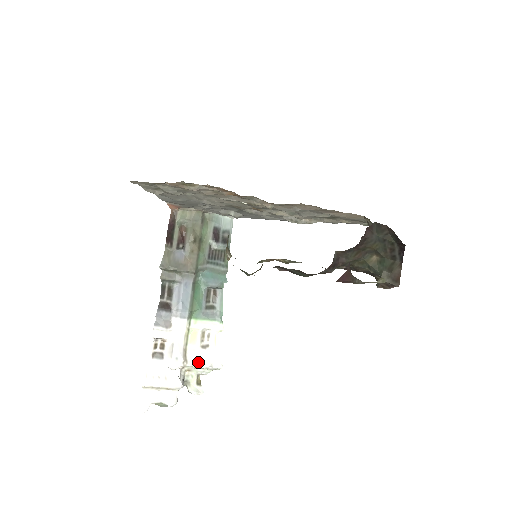
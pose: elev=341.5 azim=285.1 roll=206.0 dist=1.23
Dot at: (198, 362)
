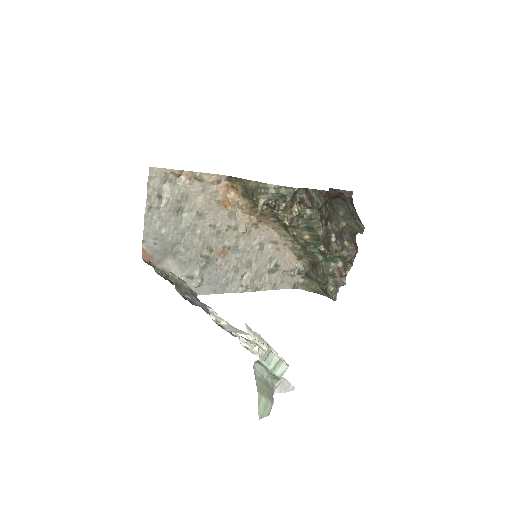
Dot at: occluded
